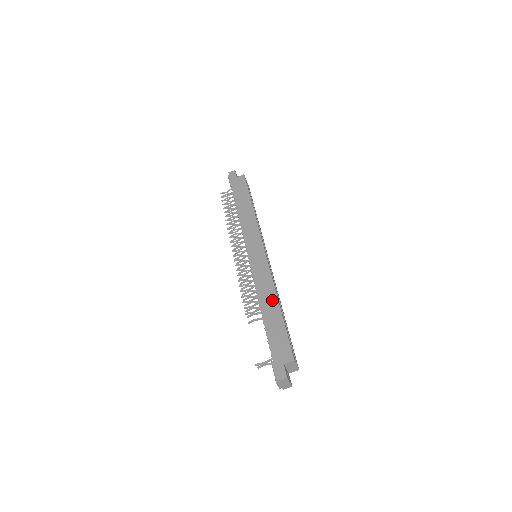
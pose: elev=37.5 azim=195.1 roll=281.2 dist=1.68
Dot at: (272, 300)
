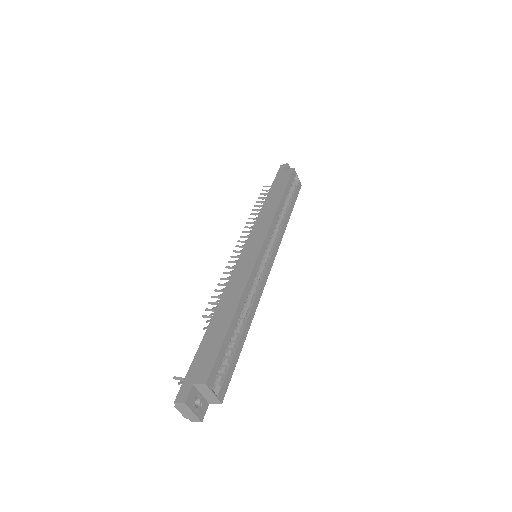
Dot at: (231, 305)
